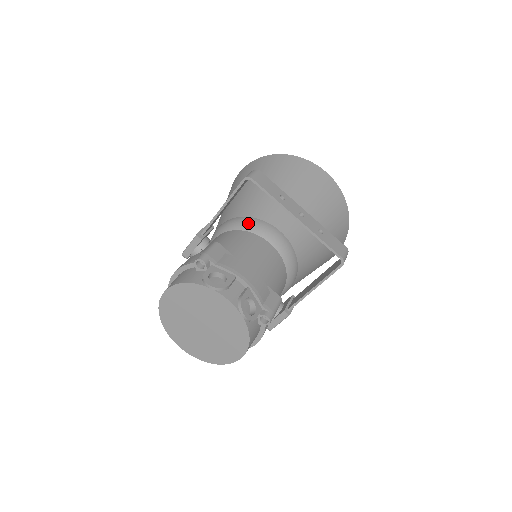
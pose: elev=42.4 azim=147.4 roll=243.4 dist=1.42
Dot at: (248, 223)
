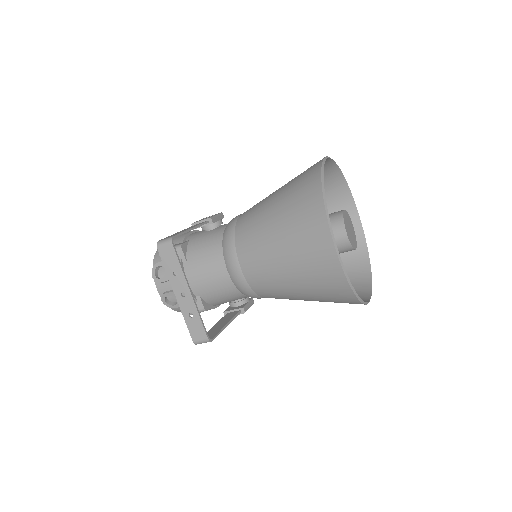
Dot at: (227, 242)
